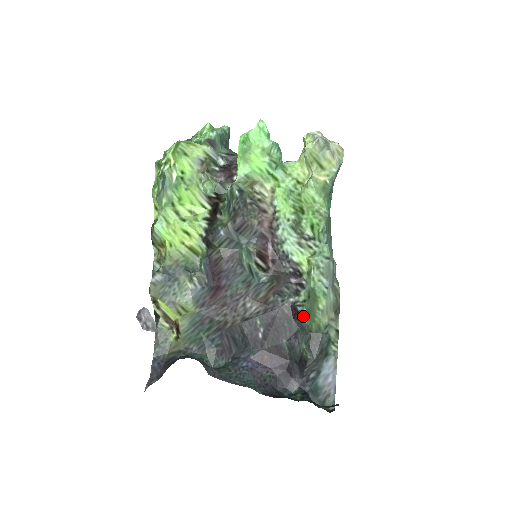
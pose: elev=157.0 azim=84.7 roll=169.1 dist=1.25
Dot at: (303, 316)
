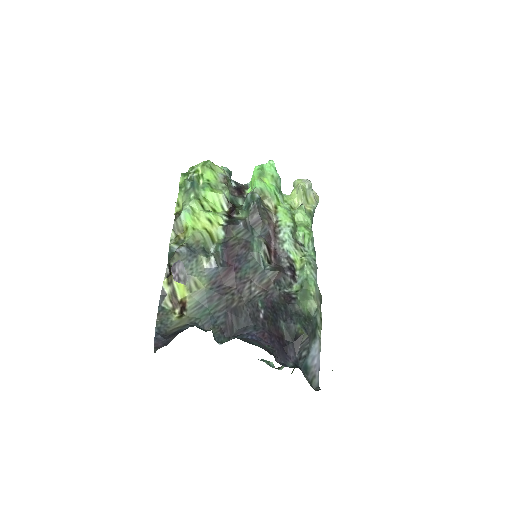
Dot at: (297, 301)
